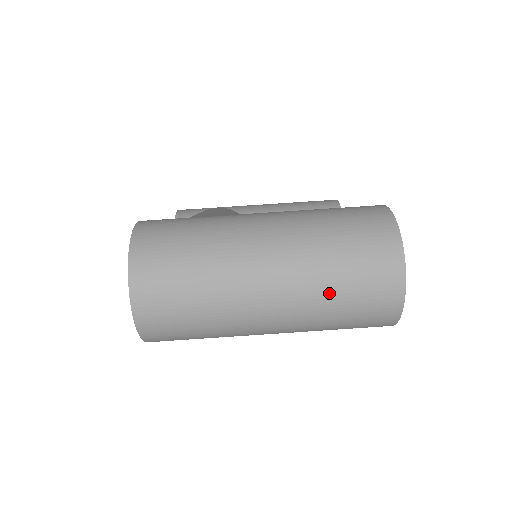
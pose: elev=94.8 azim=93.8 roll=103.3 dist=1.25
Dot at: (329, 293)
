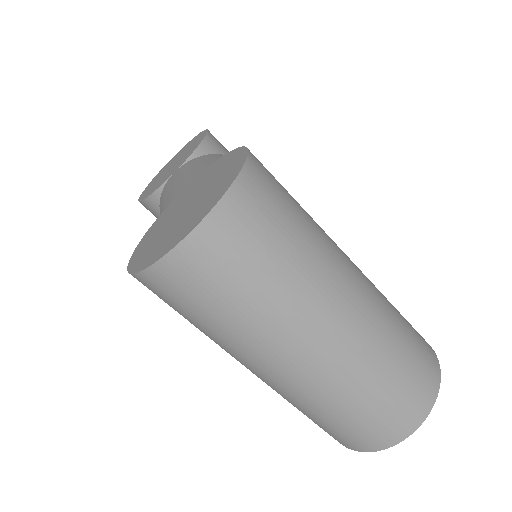
Dot at: (354, 395)
